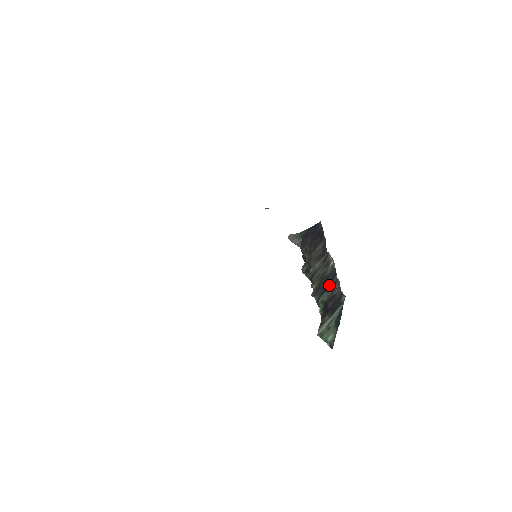
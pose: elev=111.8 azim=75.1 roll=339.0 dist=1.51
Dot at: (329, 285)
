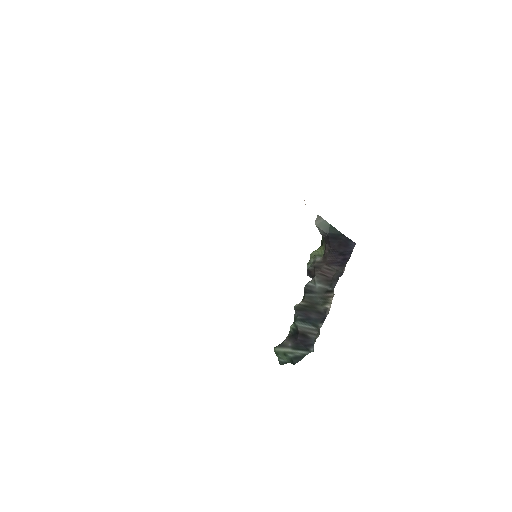
Dot at: (311, 322)
